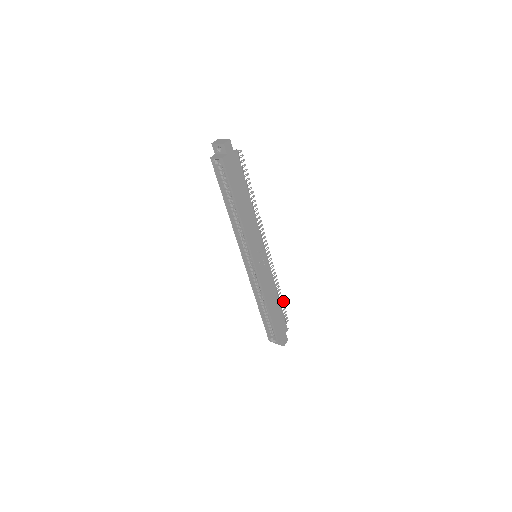
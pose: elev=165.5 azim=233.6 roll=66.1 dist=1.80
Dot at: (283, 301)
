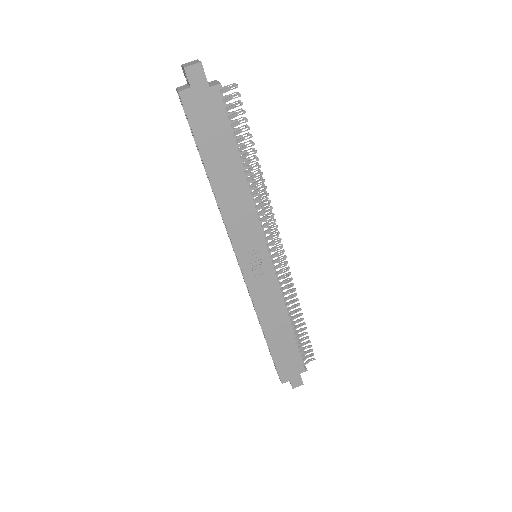
Dot at: occluded
